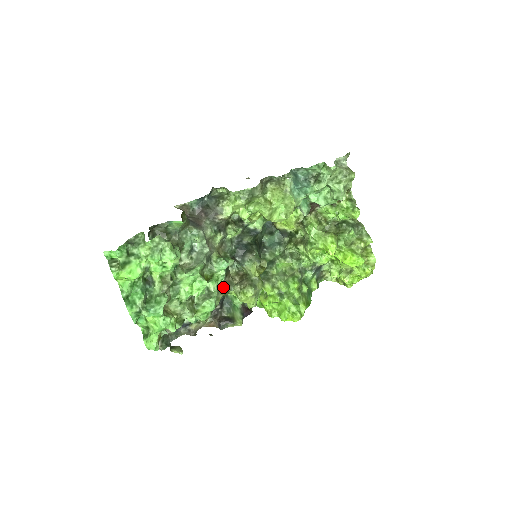
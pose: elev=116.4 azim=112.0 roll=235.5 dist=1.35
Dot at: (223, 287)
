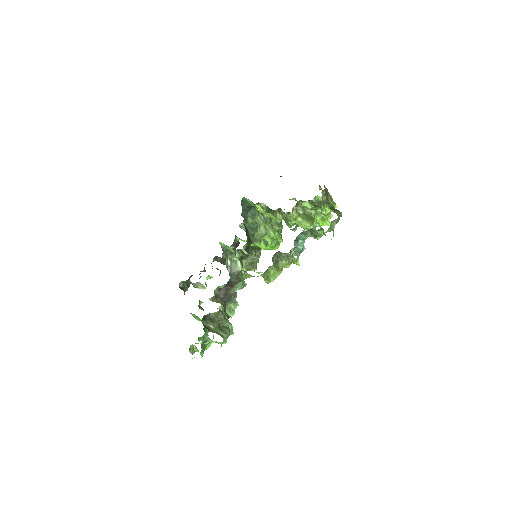
Dot at: occluded
